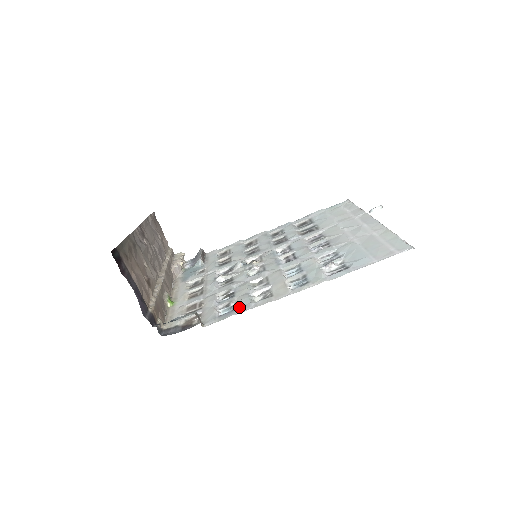
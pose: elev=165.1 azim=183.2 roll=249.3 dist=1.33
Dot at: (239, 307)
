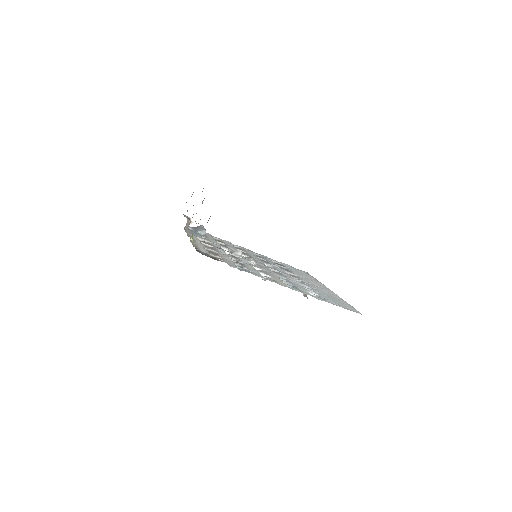
Dot at: (253, 272)
